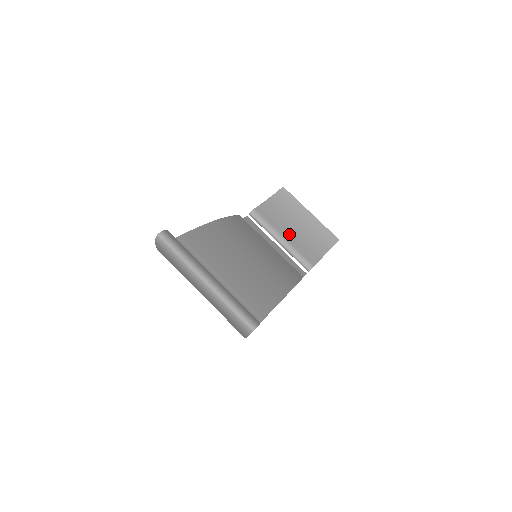
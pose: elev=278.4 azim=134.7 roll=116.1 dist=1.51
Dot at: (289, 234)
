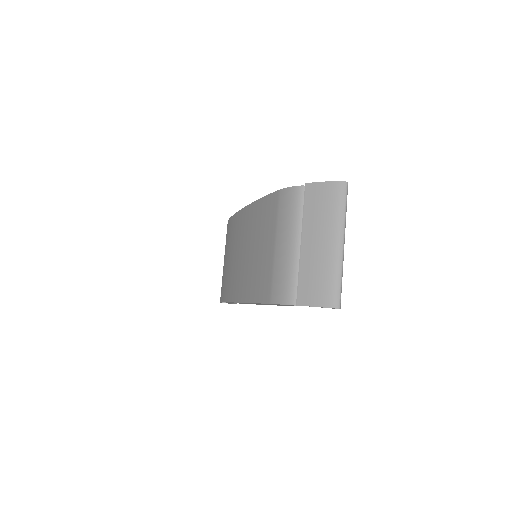
Dot at: occluded
